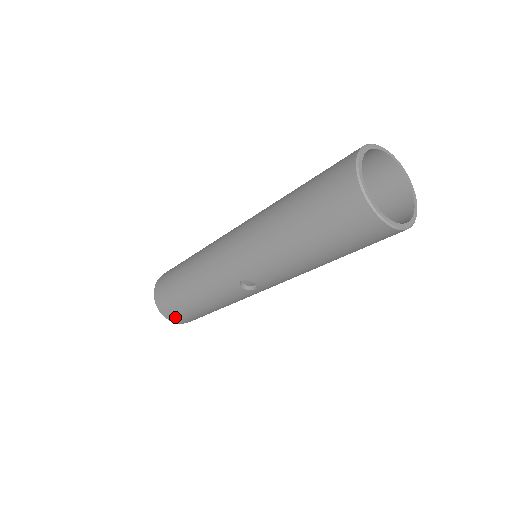
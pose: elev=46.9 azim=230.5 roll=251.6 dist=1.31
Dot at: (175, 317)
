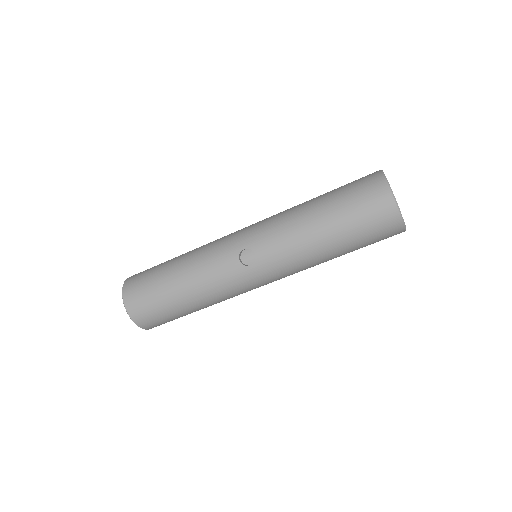
Dot at: (135, 300)
